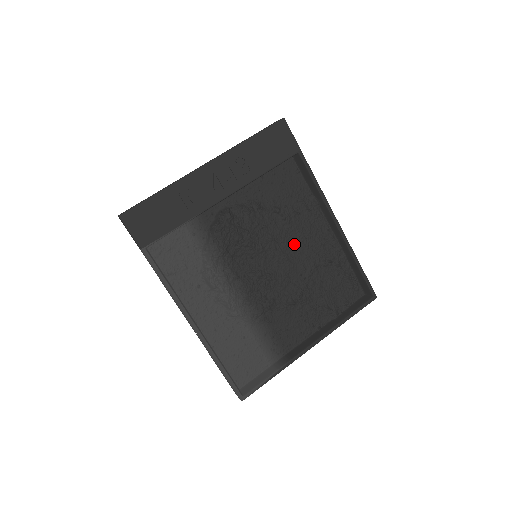
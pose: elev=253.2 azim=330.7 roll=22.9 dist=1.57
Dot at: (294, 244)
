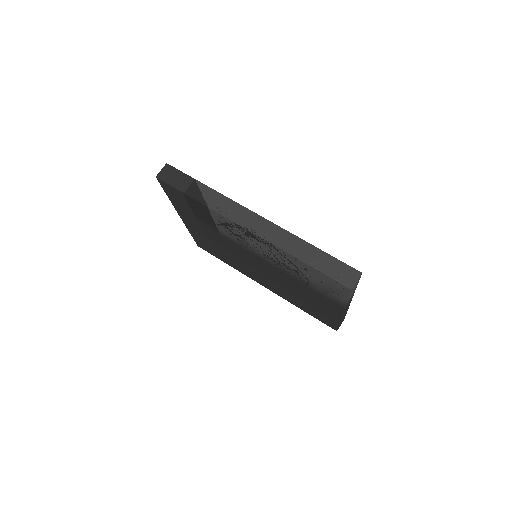
Dot at: occluded
